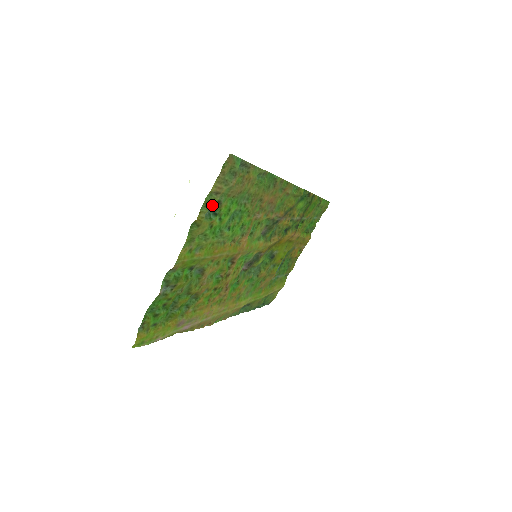
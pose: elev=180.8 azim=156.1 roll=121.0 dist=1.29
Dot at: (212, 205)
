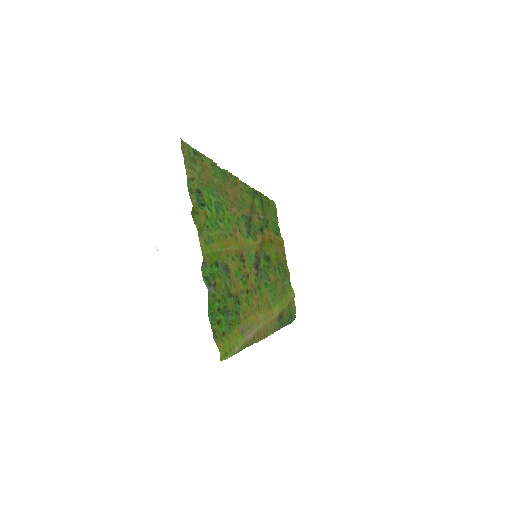
Dot at: occluded
